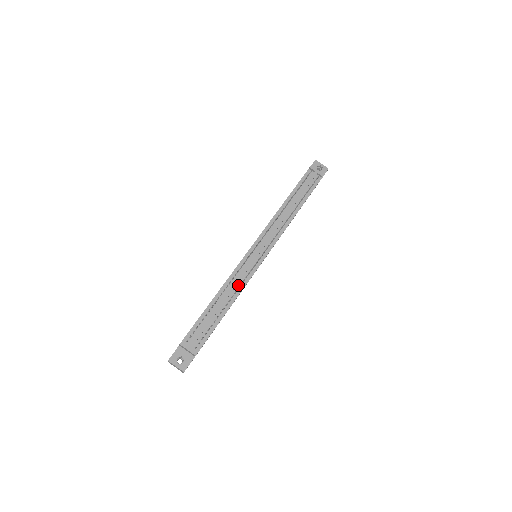
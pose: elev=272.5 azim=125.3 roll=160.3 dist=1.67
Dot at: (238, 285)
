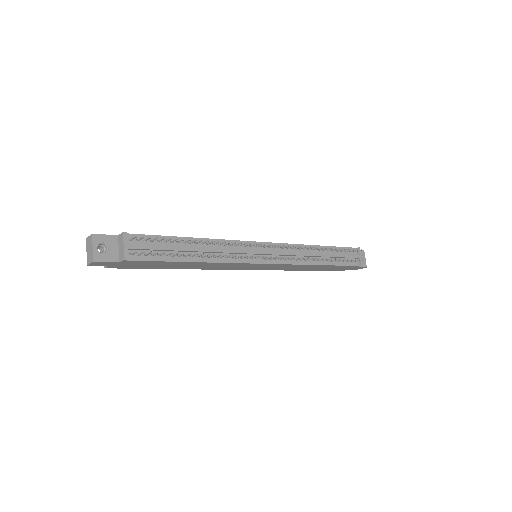
Dot at: occluded
